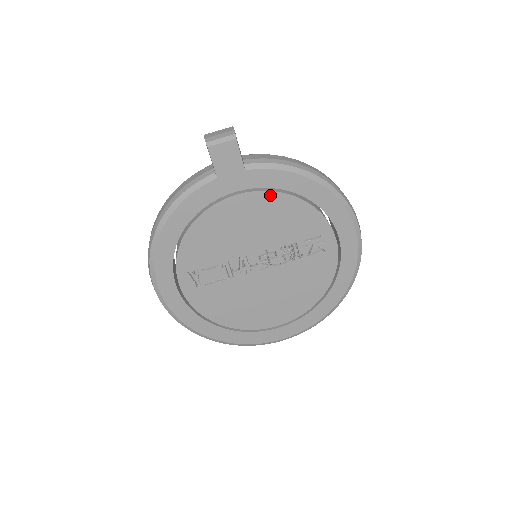
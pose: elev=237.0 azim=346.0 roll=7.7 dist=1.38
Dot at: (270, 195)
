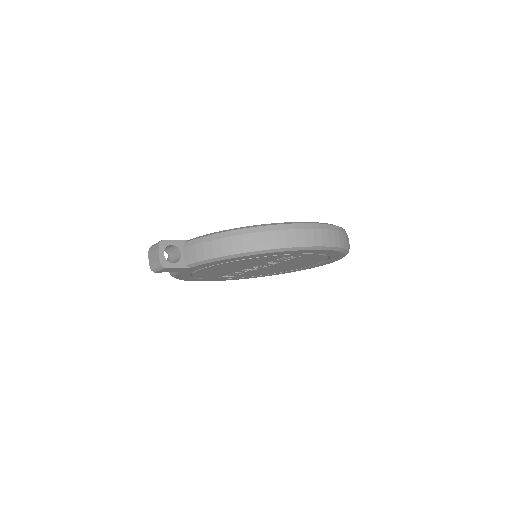
Dot at: (222, 264)
